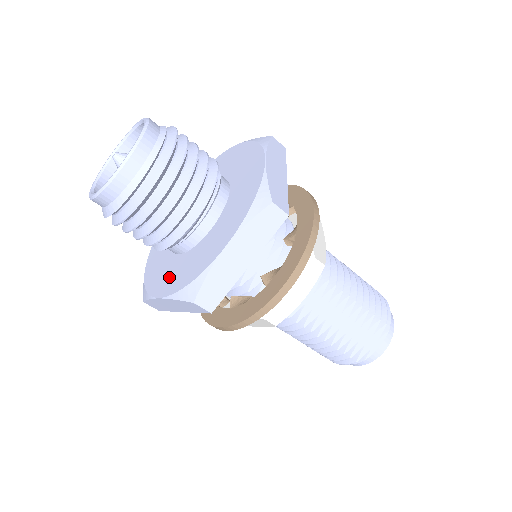
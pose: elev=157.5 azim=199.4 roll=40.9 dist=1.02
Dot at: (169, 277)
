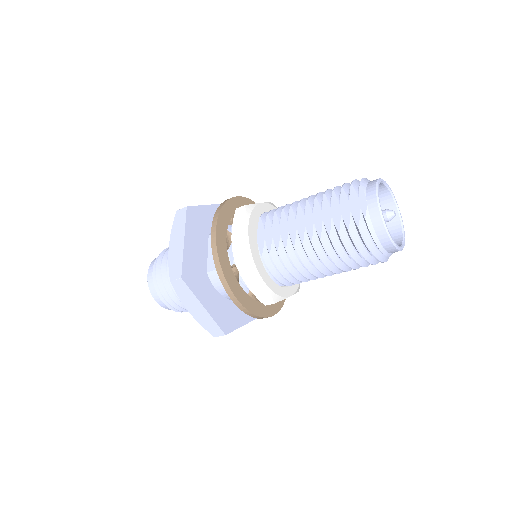
Dot at: occluded
